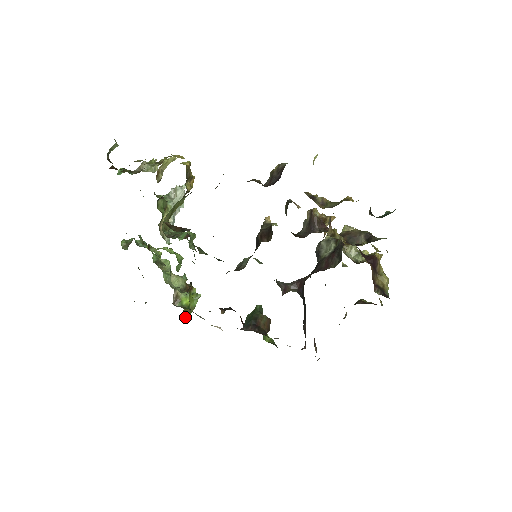
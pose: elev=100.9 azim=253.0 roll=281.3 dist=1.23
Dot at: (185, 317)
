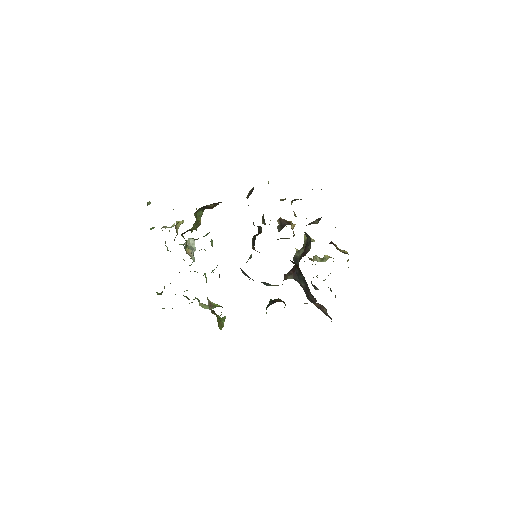
Dot at: occluded
